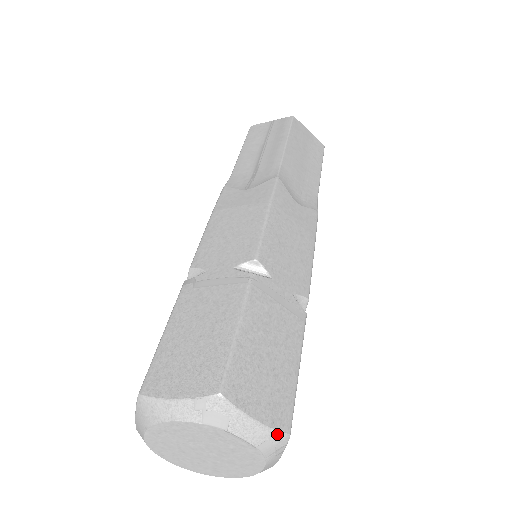
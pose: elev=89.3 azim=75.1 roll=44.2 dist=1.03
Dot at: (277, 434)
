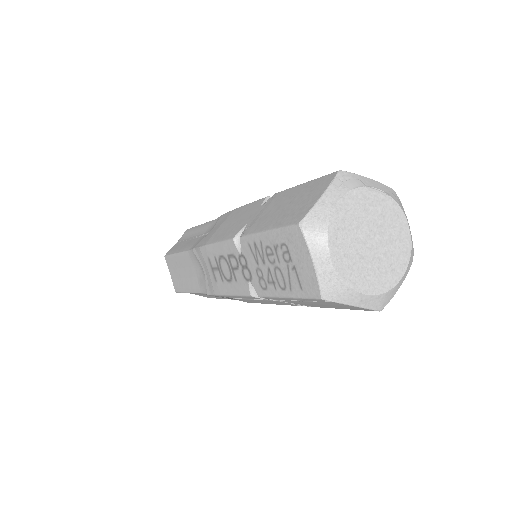
Dot at: (389, 188)
